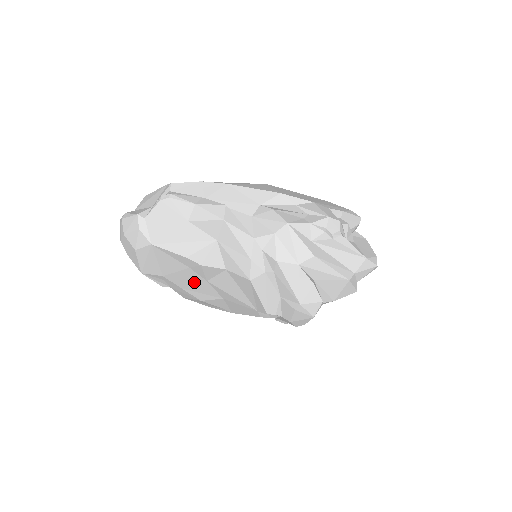
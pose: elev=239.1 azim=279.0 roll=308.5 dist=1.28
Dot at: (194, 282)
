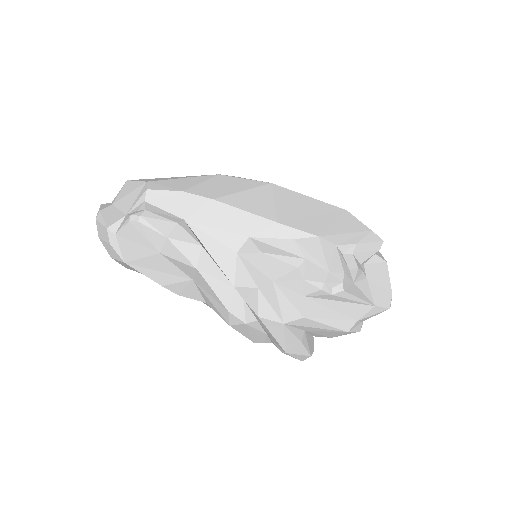
Dot at: occluded
